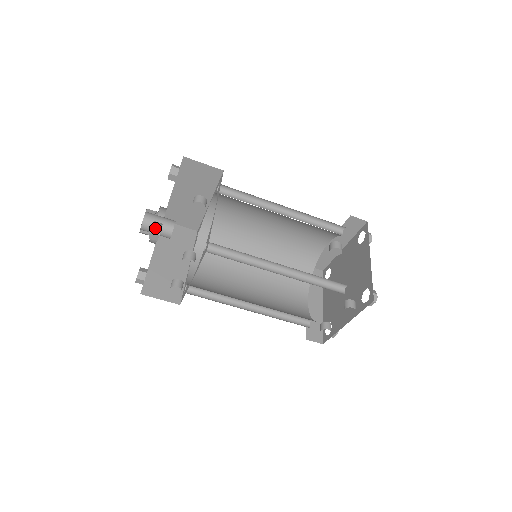
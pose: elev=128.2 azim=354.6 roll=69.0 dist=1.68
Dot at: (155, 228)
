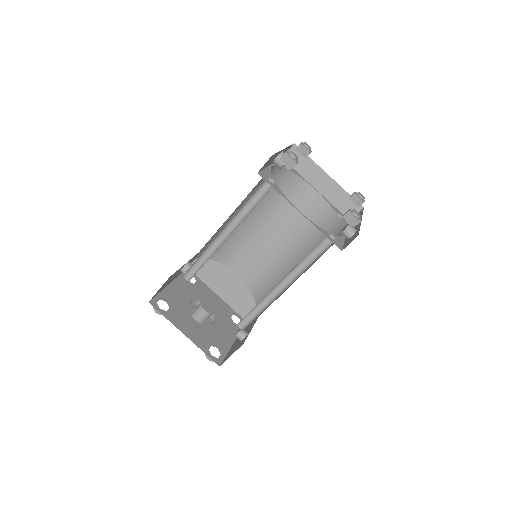
Dot at: (211, 359)
